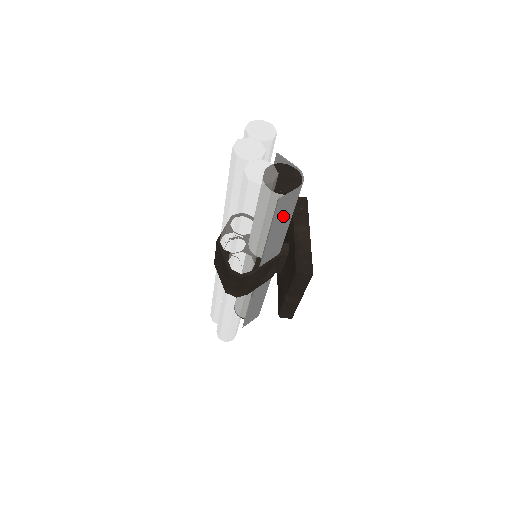
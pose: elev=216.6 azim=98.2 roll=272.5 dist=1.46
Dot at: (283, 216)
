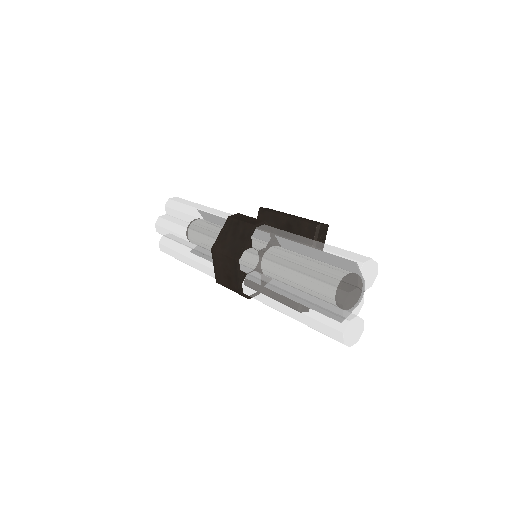
Dot at: occluded
